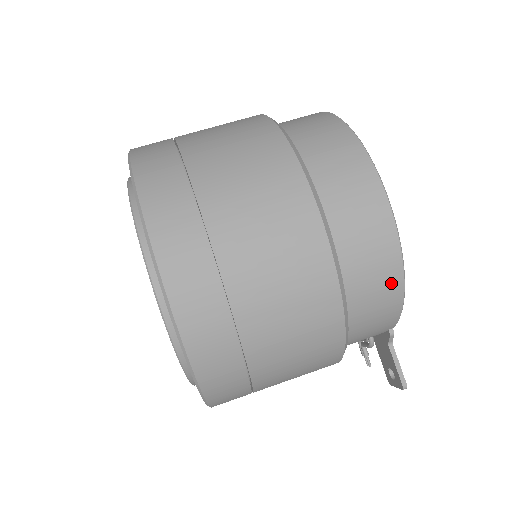
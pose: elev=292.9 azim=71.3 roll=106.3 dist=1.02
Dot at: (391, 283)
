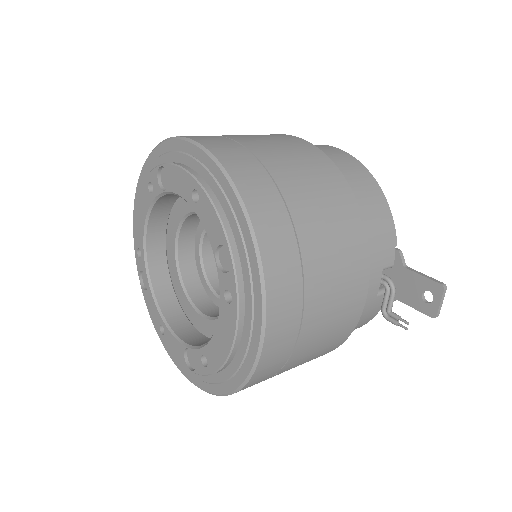
Dot at: (368, 180)
